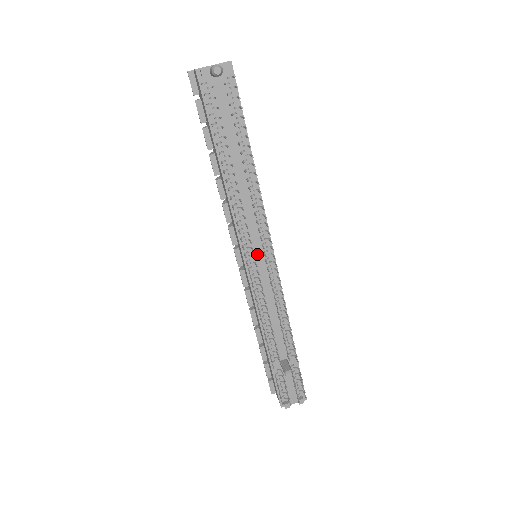
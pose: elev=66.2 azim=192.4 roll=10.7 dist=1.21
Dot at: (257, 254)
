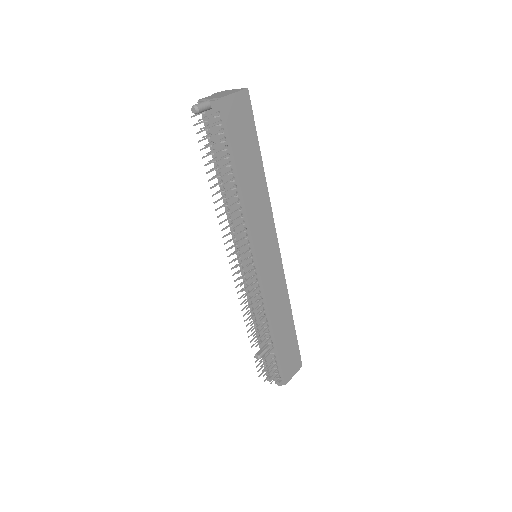
Dot at: (246, 256)
